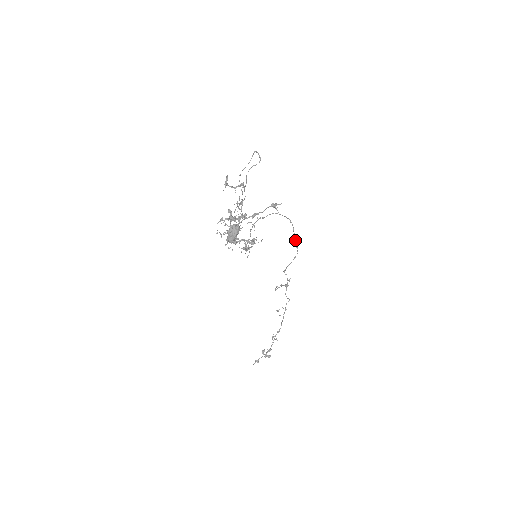
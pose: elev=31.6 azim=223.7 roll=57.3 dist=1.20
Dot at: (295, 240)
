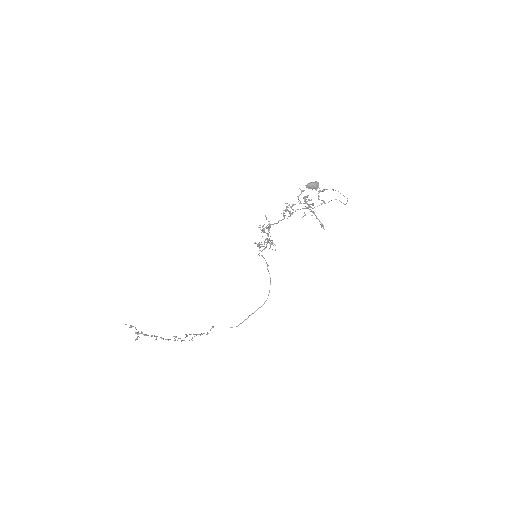
Dot at: (250, 315)
